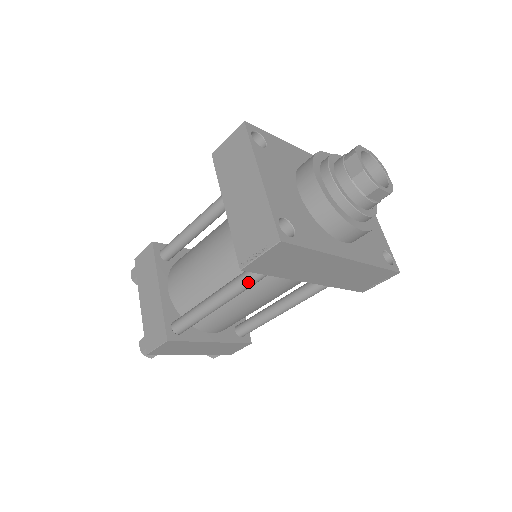
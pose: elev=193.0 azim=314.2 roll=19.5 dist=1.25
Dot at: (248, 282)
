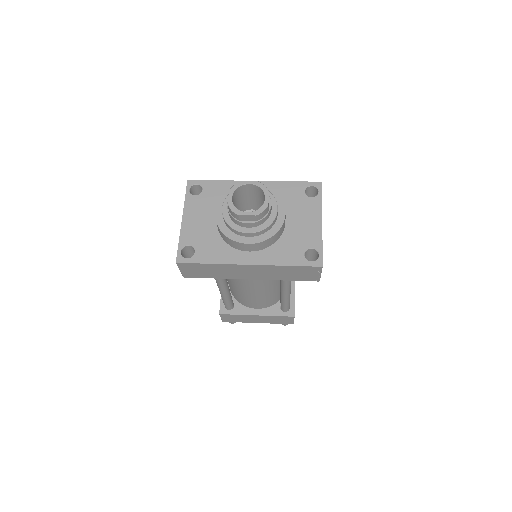
Dot at: (216, 280)
